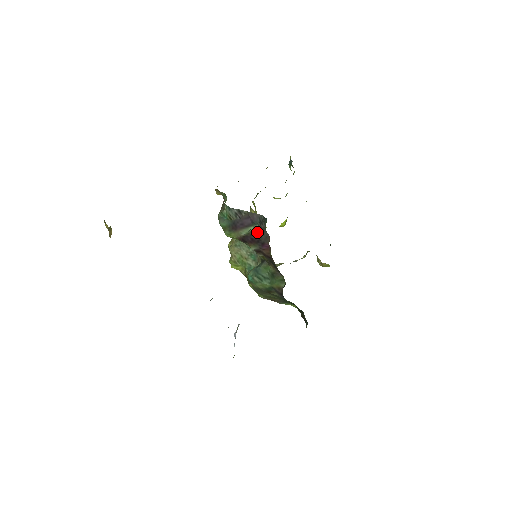
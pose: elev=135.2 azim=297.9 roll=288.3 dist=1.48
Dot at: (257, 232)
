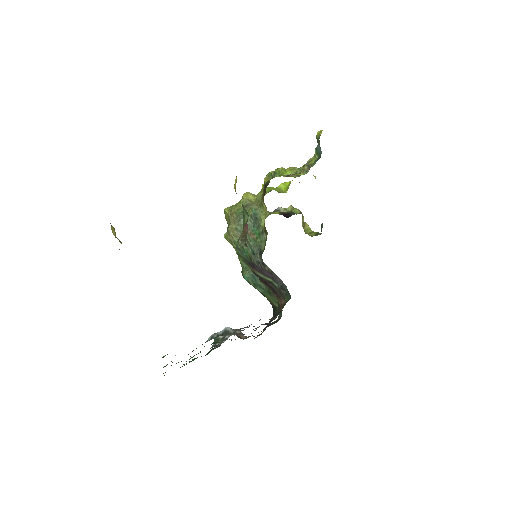
Dot at: (274, 286)
